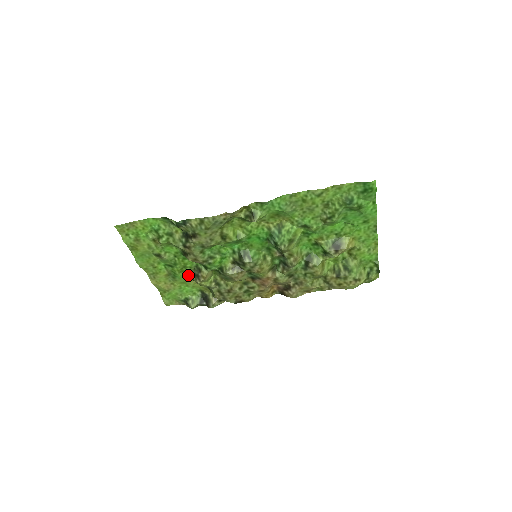
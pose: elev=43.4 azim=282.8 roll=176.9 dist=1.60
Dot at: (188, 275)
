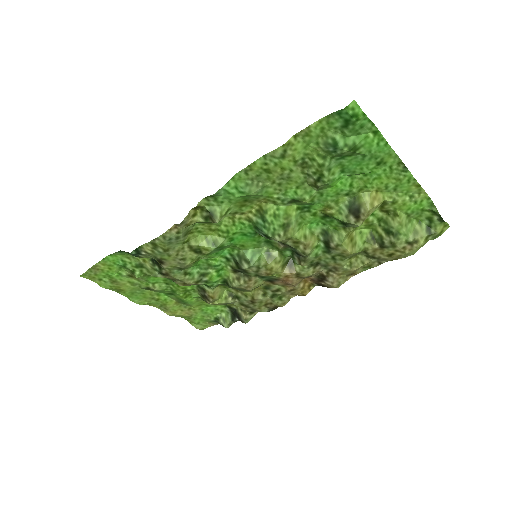
Dot at: (198, 297)
